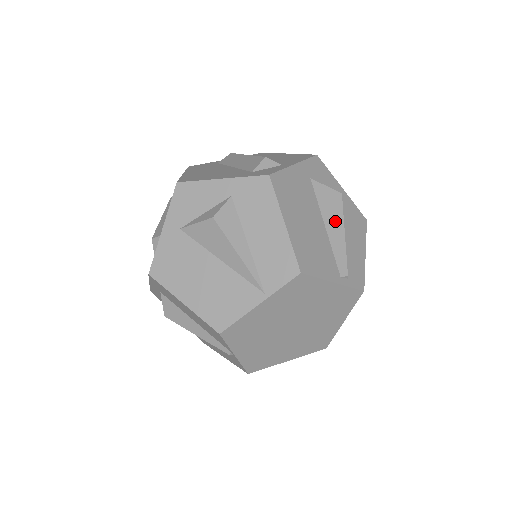
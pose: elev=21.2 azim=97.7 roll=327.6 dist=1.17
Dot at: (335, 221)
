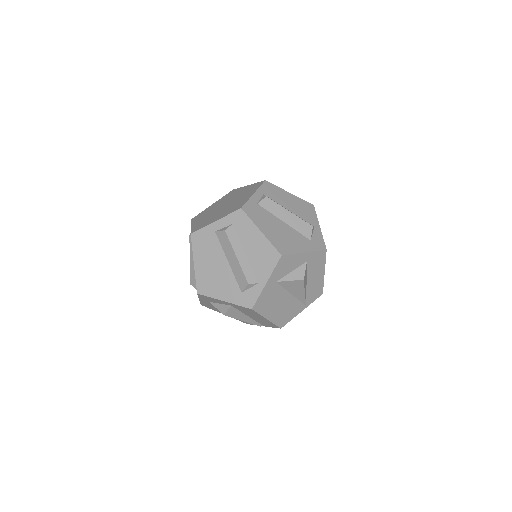
Dot at: occluded
